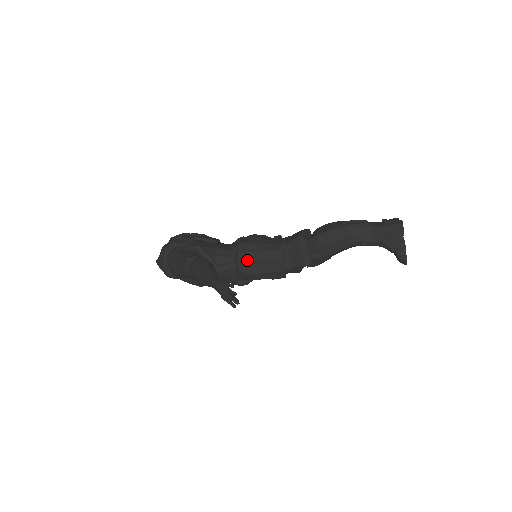
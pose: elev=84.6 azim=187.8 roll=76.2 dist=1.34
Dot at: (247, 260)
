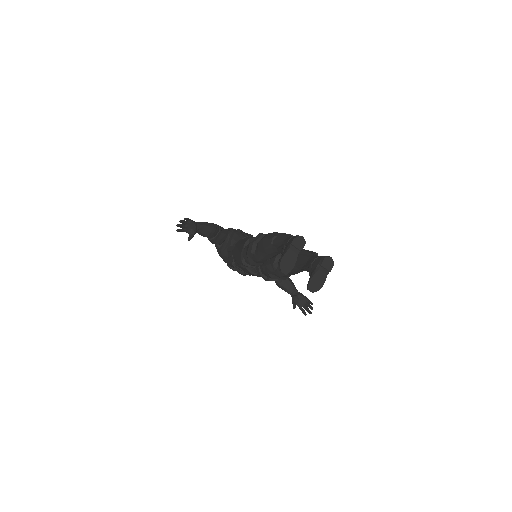
Dot at: (237, 243)
